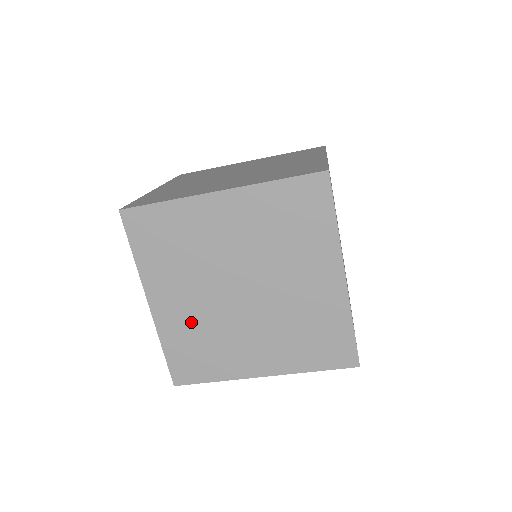
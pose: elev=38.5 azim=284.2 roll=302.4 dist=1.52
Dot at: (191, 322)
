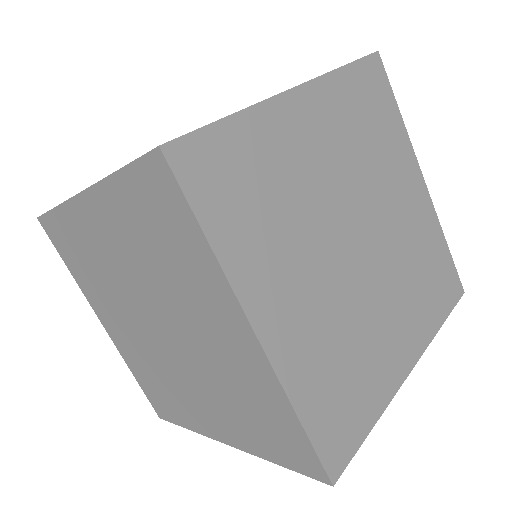
Dot at: (139, 354)
